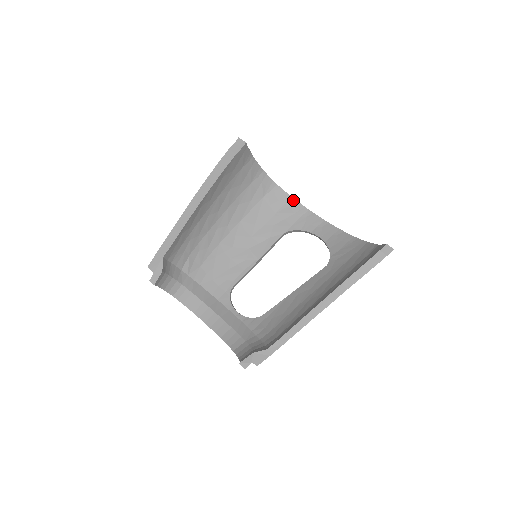
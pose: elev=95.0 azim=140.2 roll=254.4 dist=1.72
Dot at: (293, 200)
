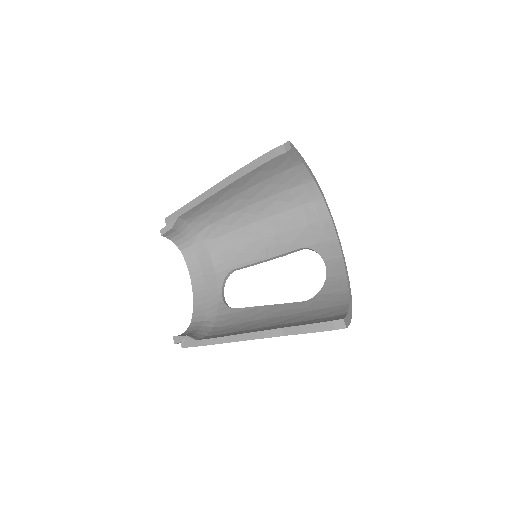
Dot at: (330, 221)
